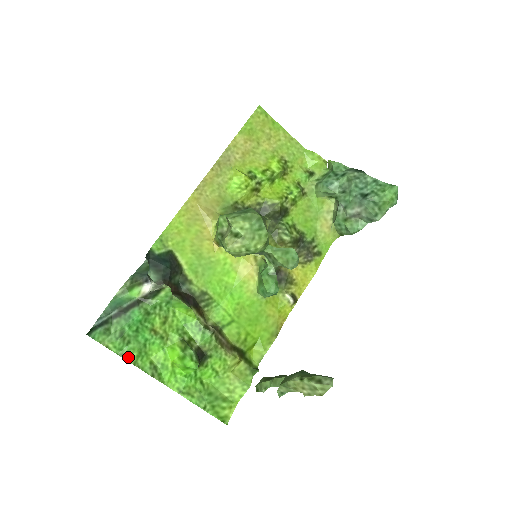
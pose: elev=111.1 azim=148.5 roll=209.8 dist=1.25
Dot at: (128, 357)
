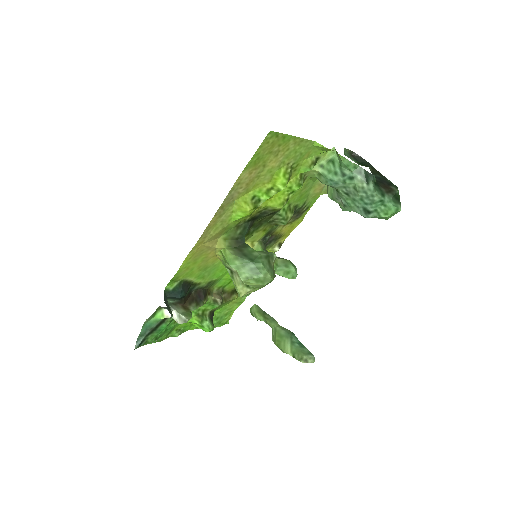
Dot at: (162, 340)
